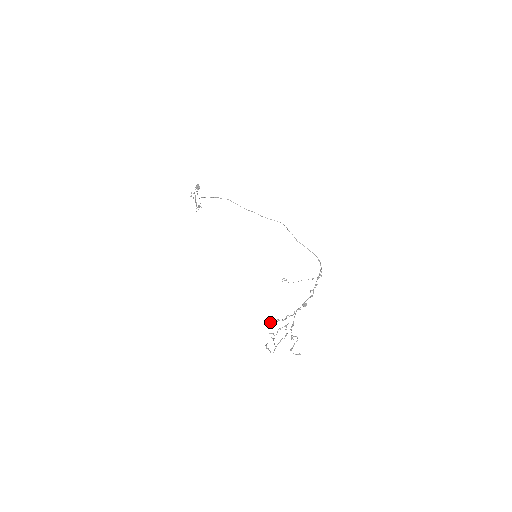
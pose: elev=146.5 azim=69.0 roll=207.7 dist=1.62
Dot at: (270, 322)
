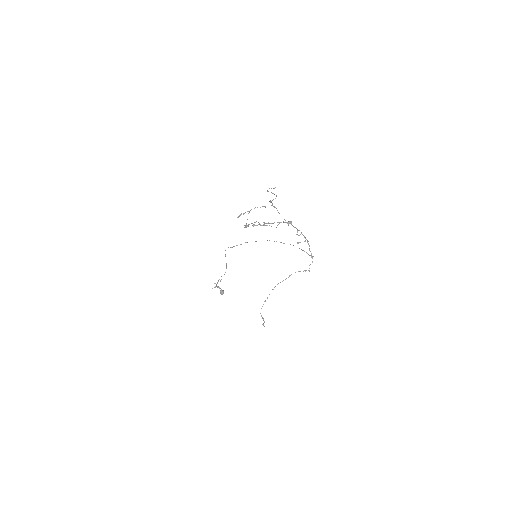
Dot at: occluded
